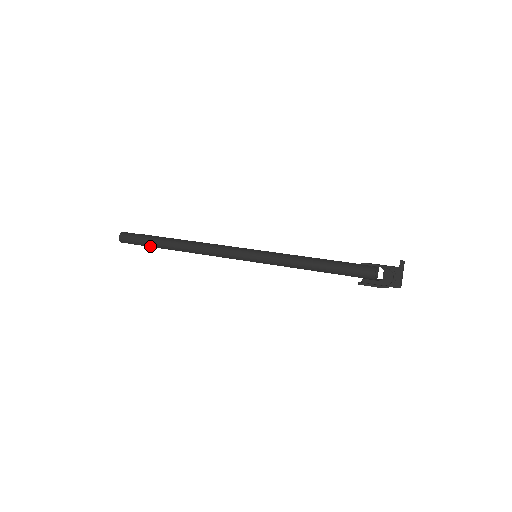
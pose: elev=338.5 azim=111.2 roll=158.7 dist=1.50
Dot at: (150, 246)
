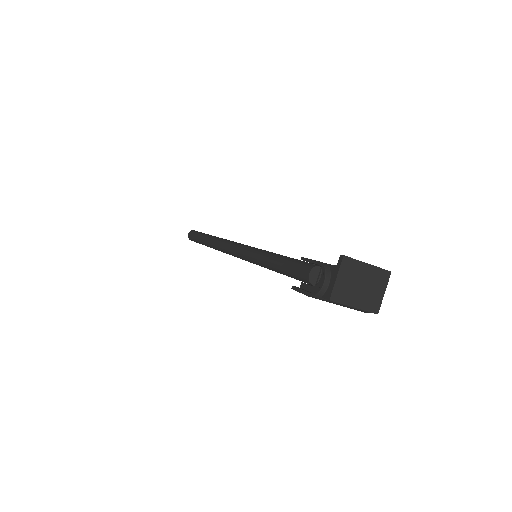
Dot at: occluded
